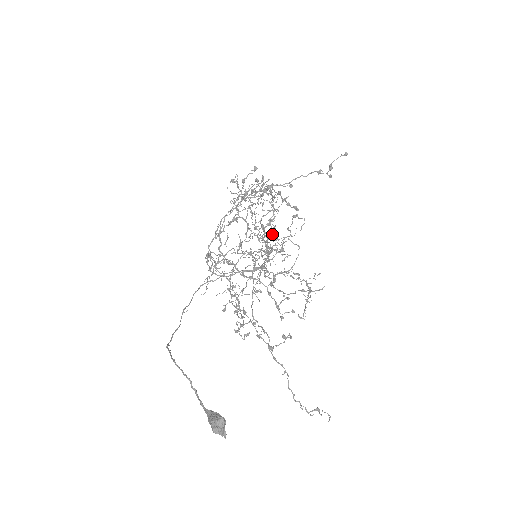
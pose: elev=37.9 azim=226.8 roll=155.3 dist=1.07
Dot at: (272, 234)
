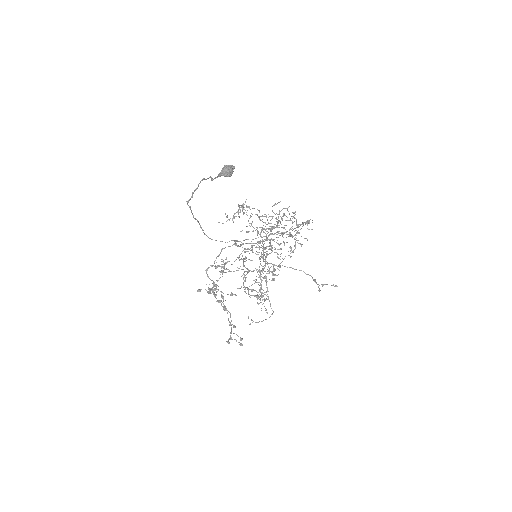
Dot at: (261, 289)
